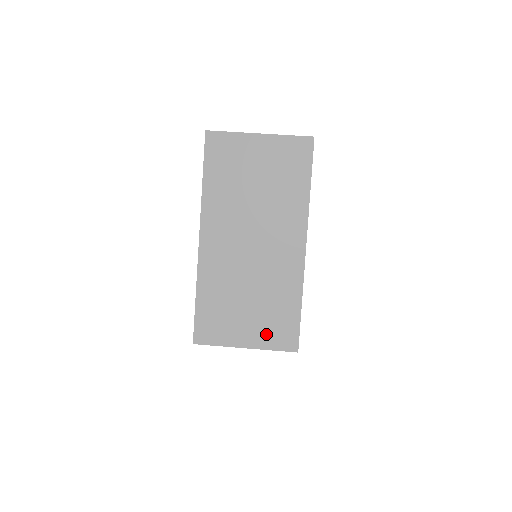
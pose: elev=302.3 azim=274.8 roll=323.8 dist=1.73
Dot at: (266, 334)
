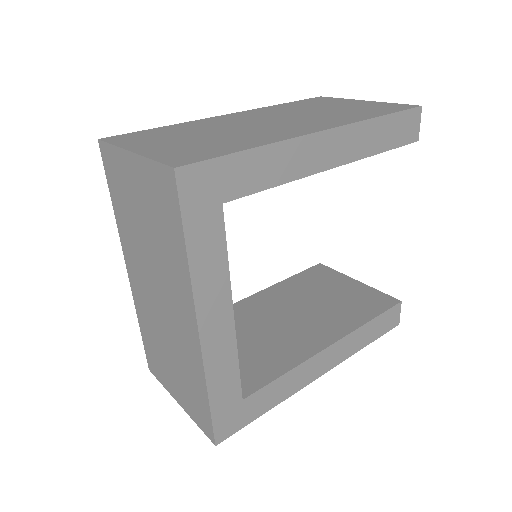
Dot at: (171, 151)
